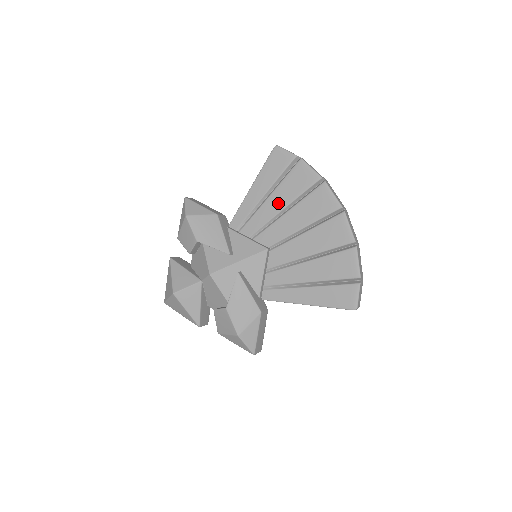
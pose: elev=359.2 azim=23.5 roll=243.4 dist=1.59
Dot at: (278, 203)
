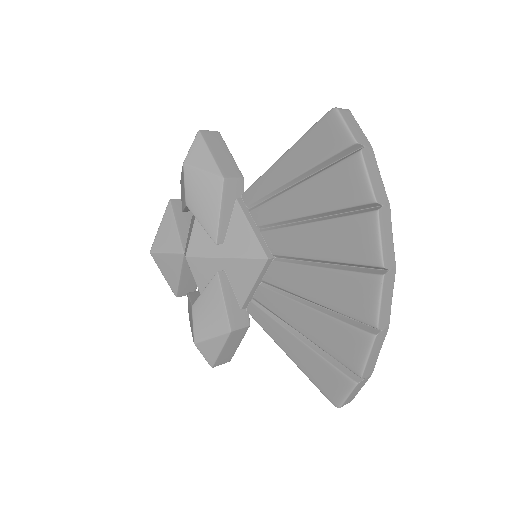
Dot at: (304, 203)
